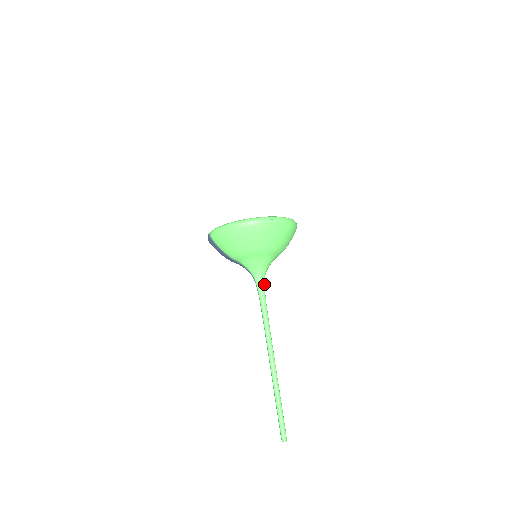
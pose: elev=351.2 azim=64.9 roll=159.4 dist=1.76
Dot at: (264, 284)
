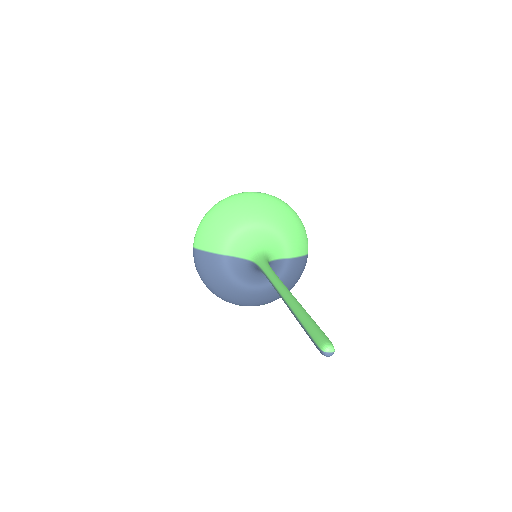
Dot at: (266, 260)
